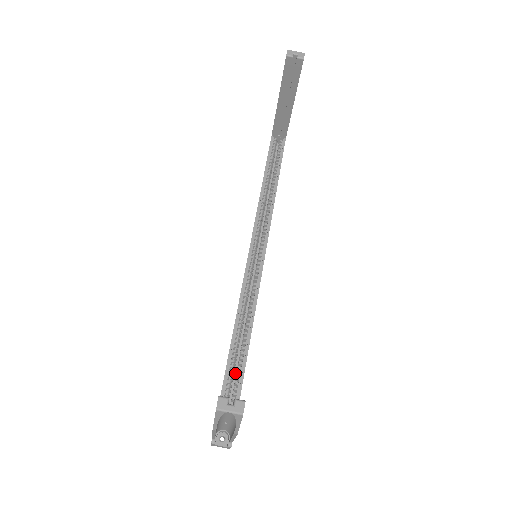
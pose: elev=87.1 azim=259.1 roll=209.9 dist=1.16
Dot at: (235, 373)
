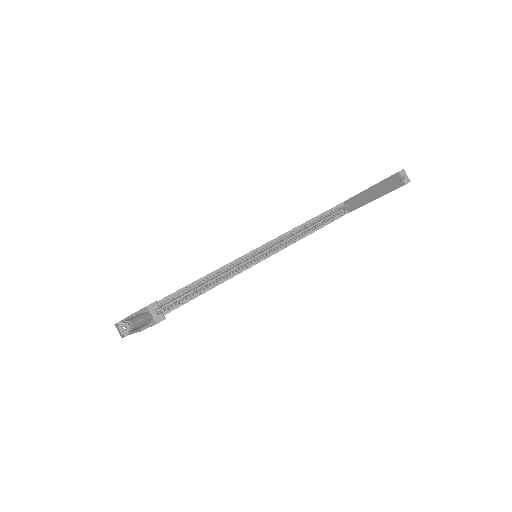
Dot at: (171, 303)
